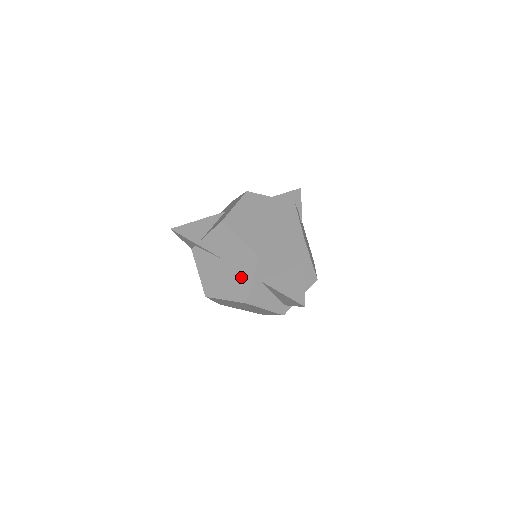
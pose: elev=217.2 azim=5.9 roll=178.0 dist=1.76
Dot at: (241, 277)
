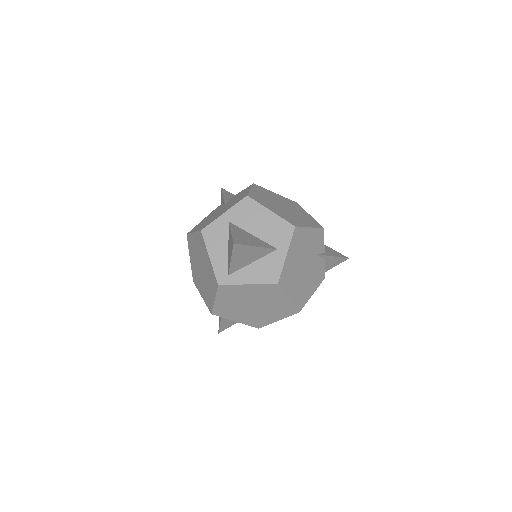
Dot at: (220, 213)
